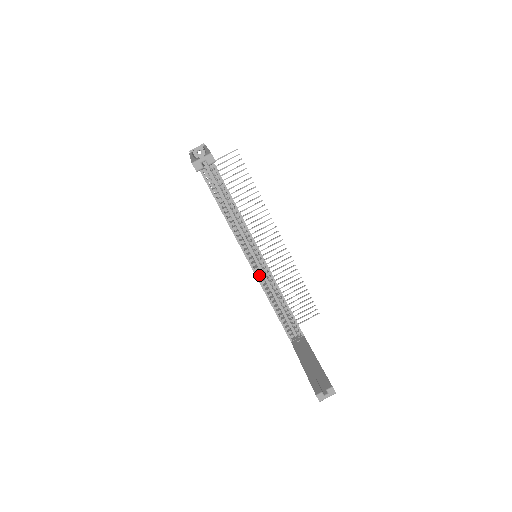
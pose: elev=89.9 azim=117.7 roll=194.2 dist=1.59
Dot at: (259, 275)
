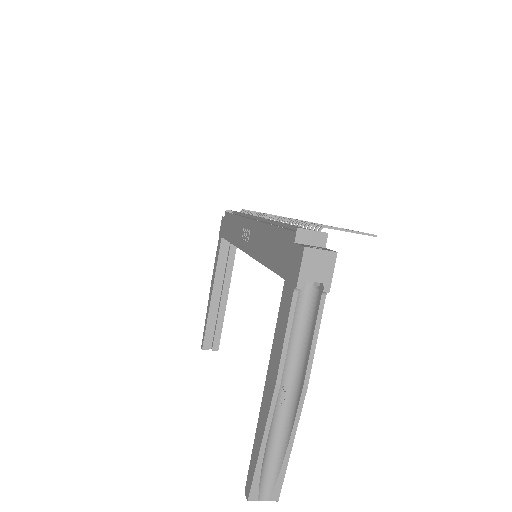
Dot at: occluded
